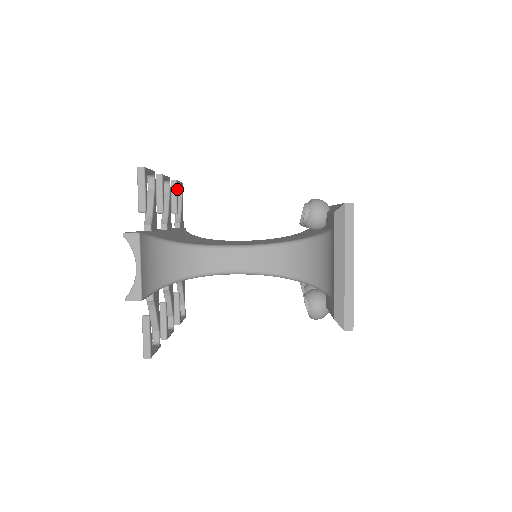
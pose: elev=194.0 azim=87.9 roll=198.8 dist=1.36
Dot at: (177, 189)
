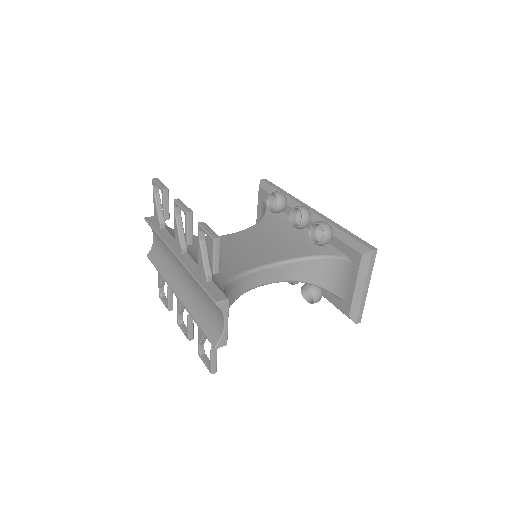
Dot at: (167, 196)
